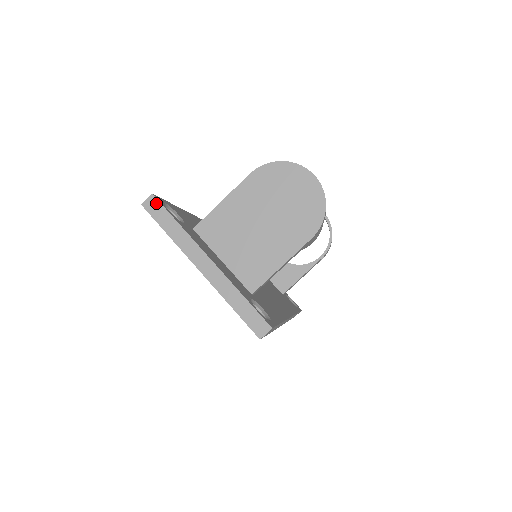
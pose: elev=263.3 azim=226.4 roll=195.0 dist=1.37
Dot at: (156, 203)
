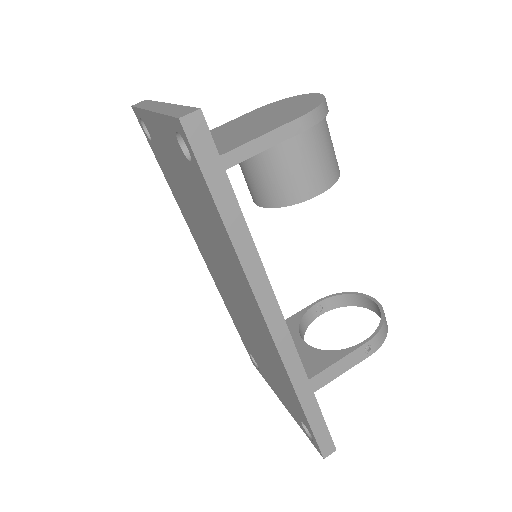
Dot at: (145, 101)
